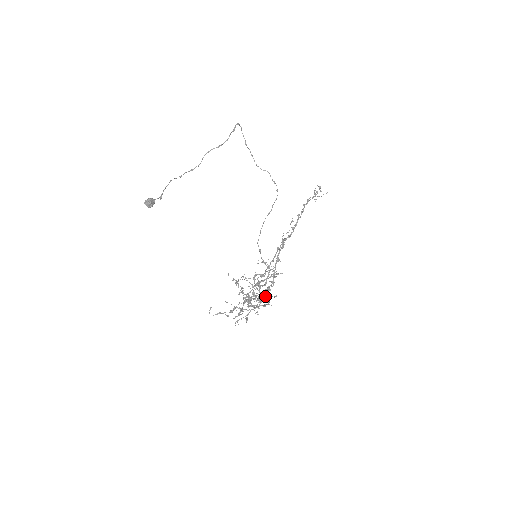
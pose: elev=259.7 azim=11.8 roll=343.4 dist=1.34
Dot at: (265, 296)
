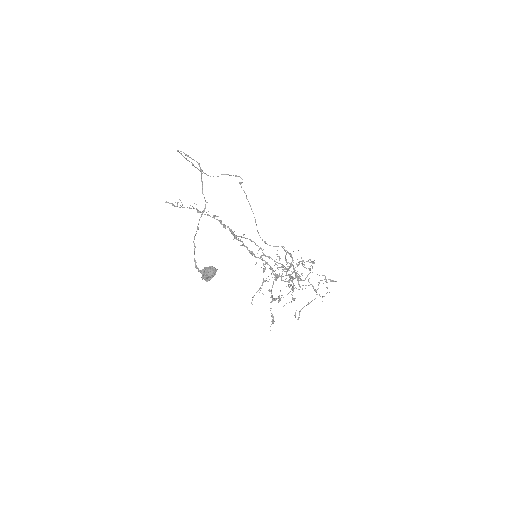
Dot at: occluded
